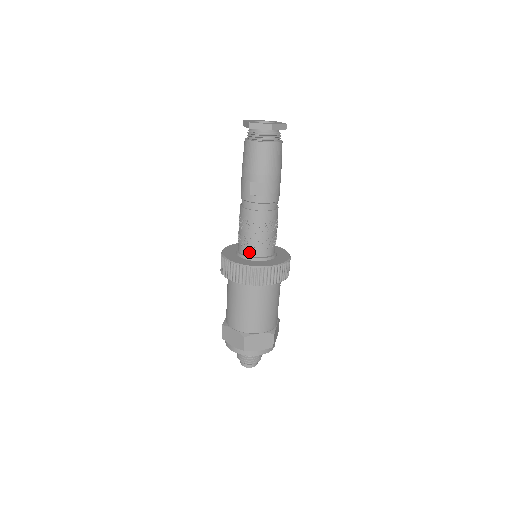
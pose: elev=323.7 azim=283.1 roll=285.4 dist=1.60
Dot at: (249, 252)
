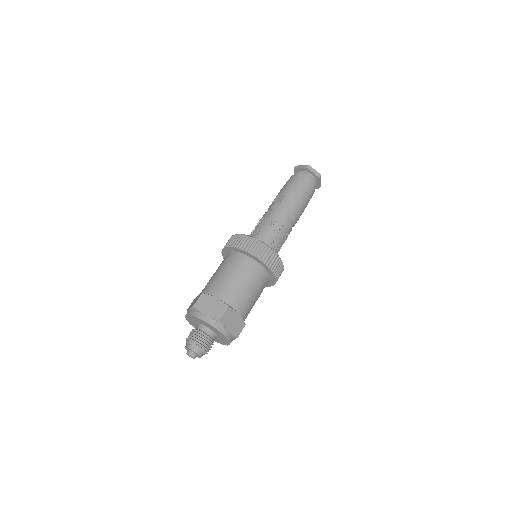
Dot at: occluded
